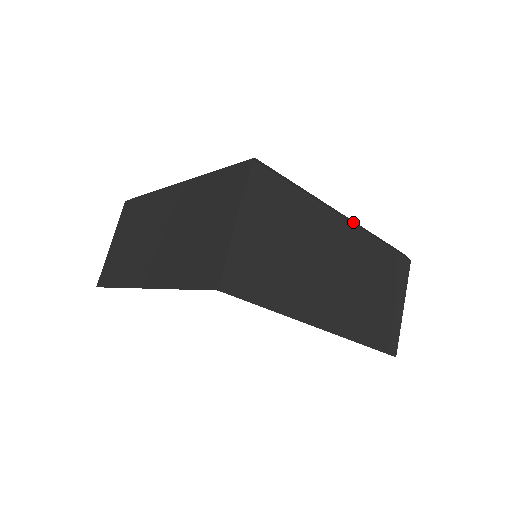
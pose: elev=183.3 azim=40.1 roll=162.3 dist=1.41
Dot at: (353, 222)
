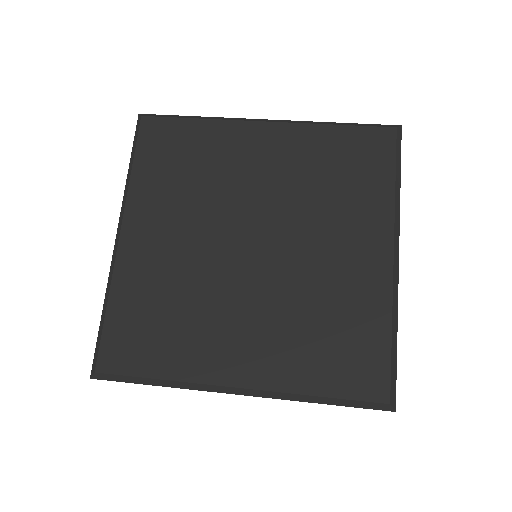
Dot at: (397, 238)
